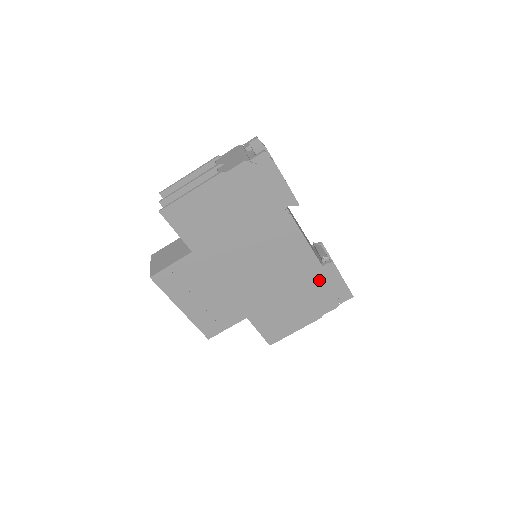
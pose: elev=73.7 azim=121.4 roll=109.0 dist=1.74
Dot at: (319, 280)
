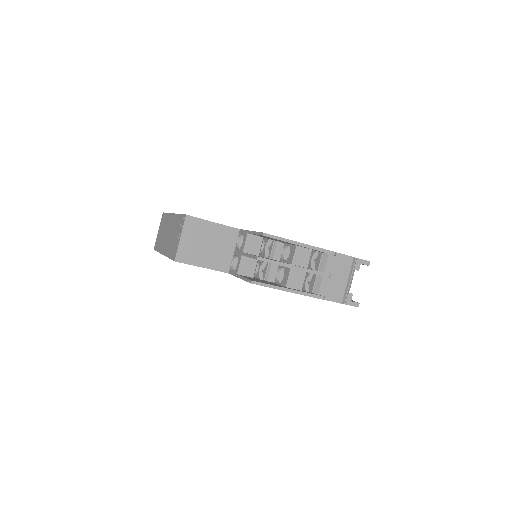
Dot at: occluded
